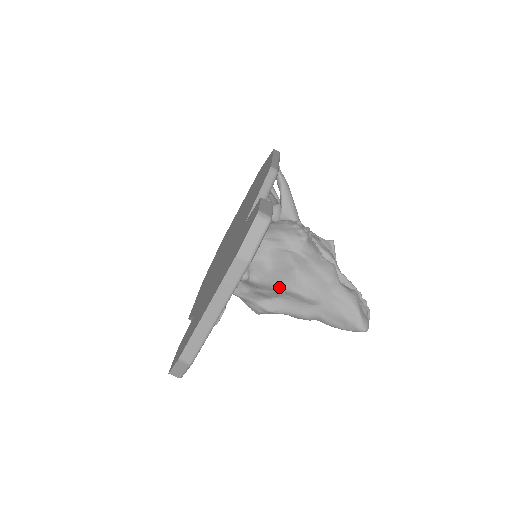
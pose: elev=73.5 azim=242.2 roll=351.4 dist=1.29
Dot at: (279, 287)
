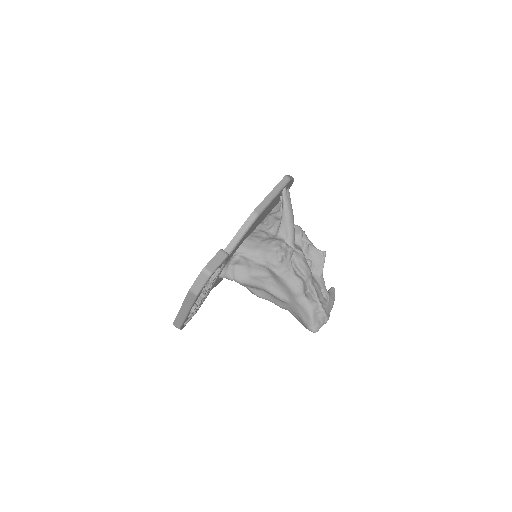
Dot at: (258, 287)
